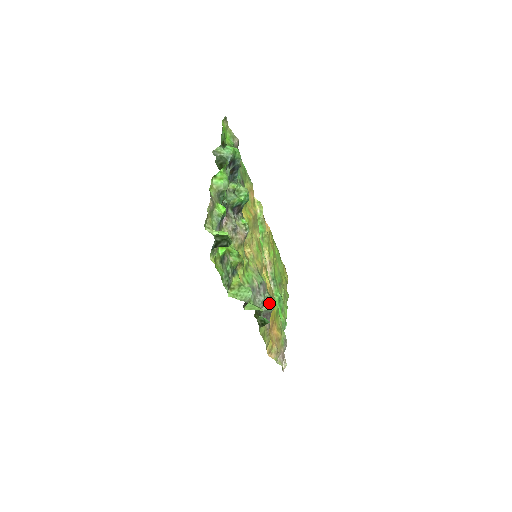
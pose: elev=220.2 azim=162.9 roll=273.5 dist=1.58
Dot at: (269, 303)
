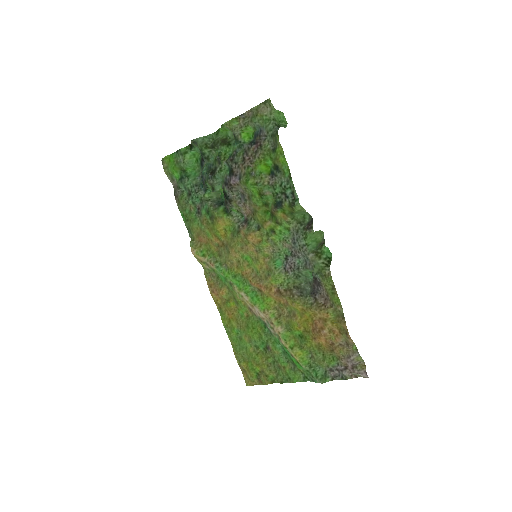
Dot at: (306, 274)
